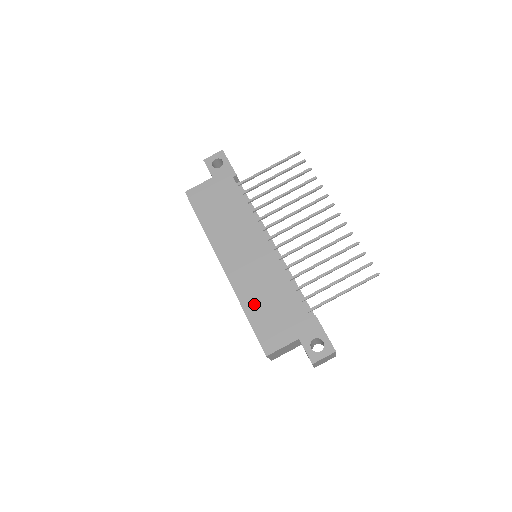
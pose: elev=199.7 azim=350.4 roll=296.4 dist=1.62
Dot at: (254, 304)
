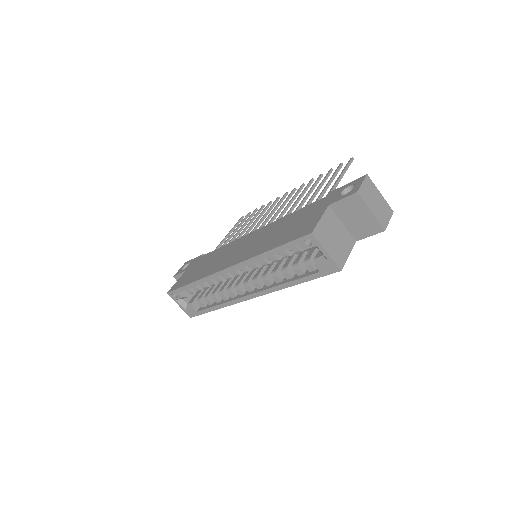
Dot at: (270, 243)
